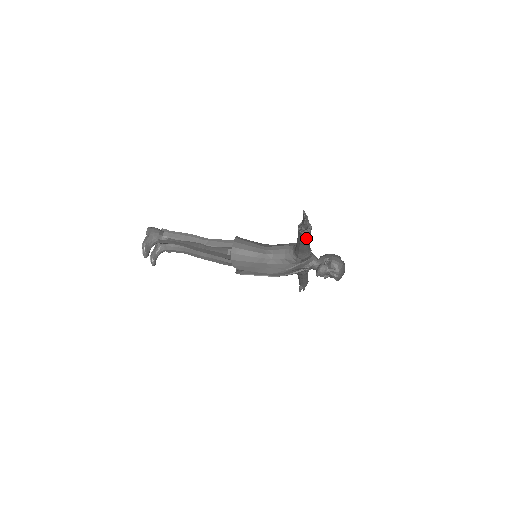
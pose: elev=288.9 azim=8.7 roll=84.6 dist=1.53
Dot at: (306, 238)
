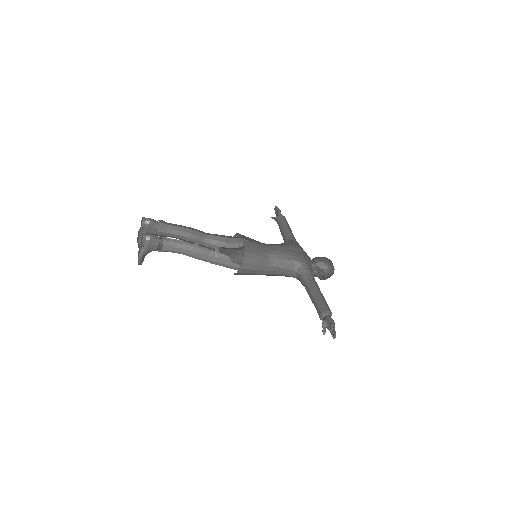
Dot at: occluded
